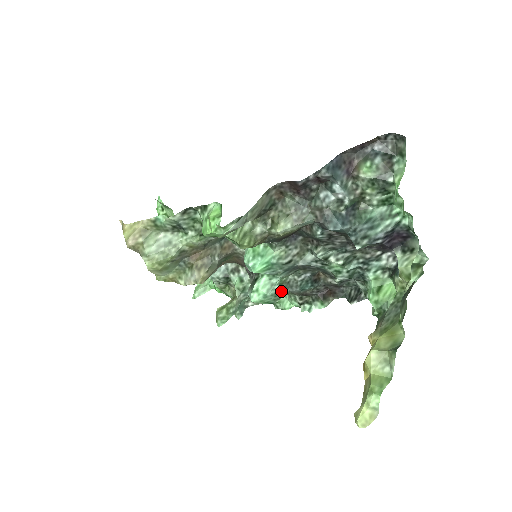
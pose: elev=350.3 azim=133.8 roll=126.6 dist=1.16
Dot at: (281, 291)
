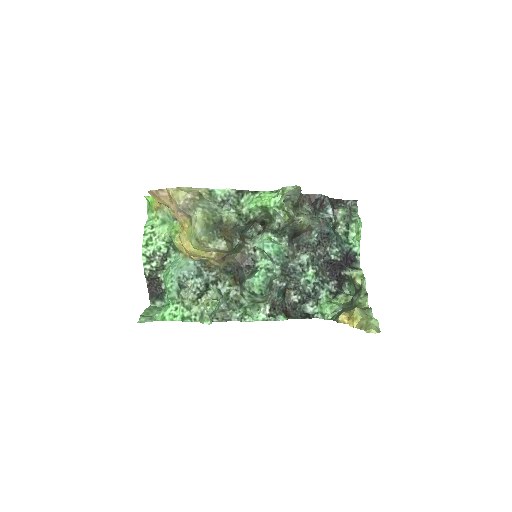
Dot at: (269, 287)
